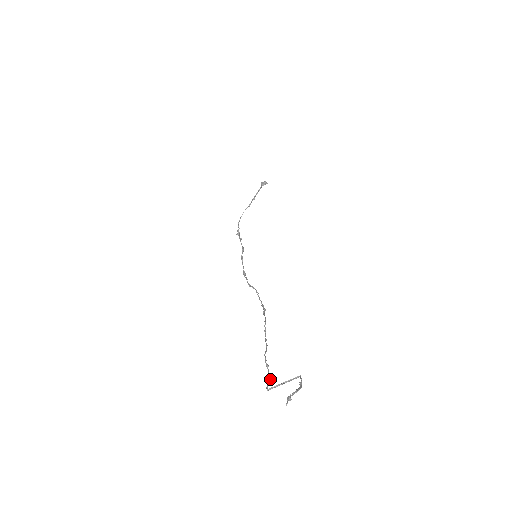
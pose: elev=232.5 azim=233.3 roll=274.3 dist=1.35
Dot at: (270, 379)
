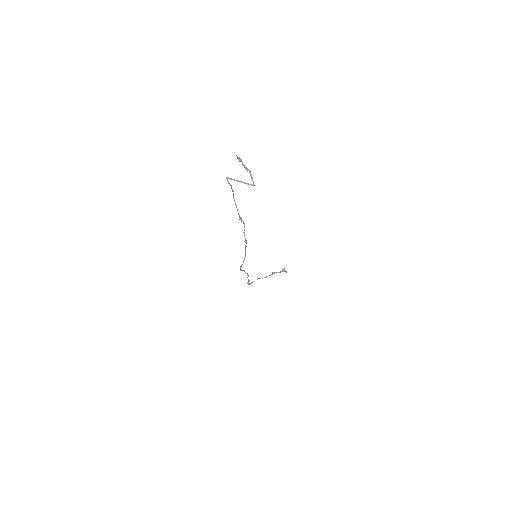
Dot at: occluded
